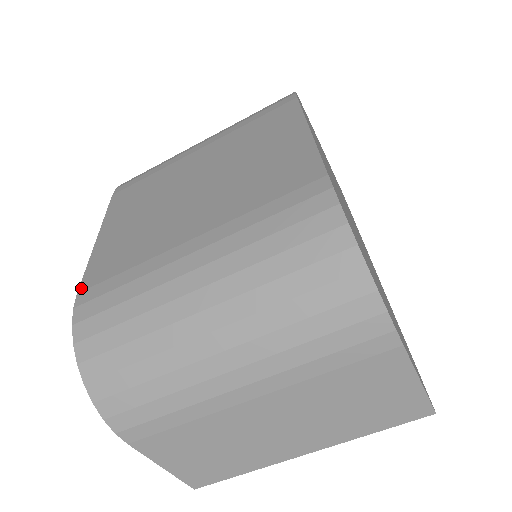
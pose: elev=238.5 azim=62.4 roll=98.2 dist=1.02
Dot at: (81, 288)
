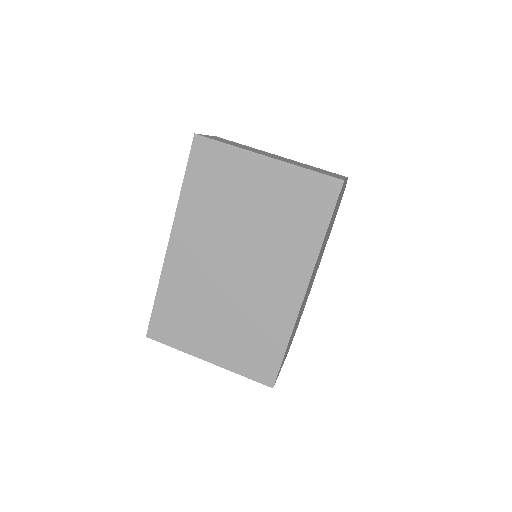
Dot at: occluded
